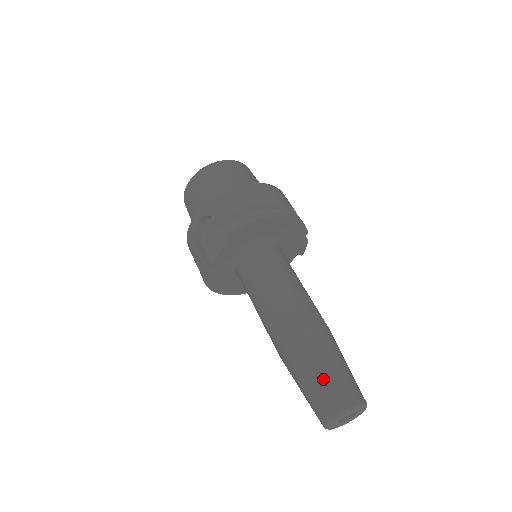
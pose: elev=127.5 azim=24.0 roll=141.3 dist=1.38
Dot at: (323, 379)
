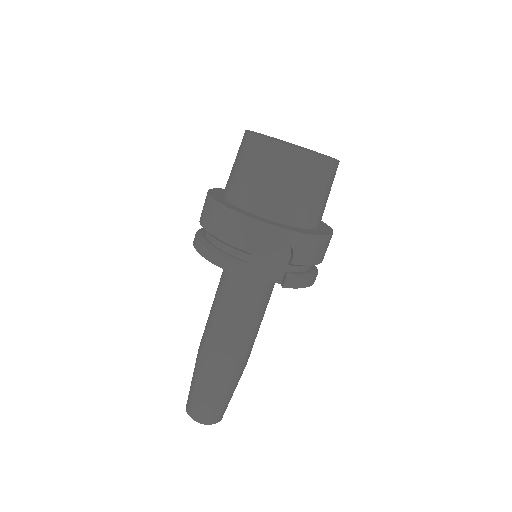
Dot at: (223, 403)
